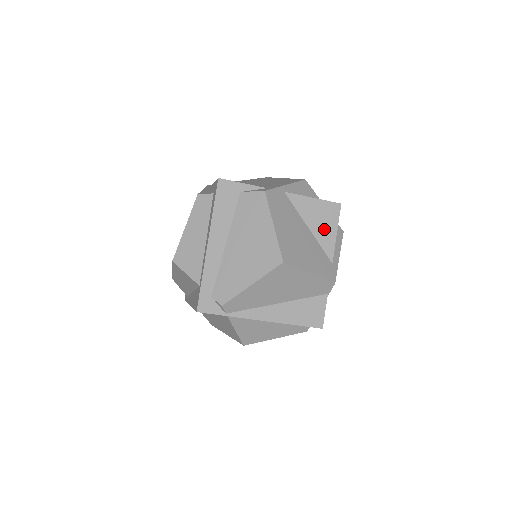
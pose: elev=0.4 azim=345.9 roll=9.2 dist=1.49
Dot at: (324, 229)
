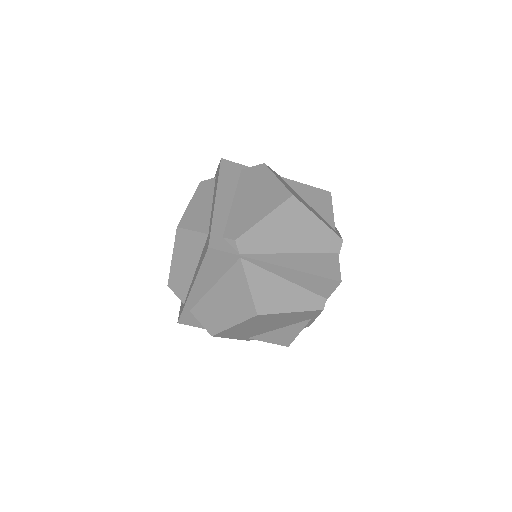
Dot at: (321, 206)
